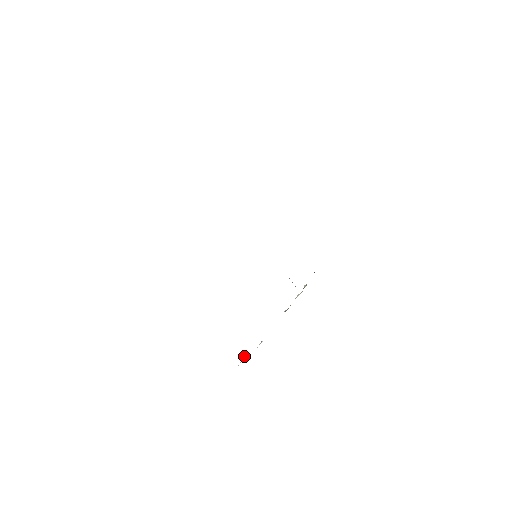
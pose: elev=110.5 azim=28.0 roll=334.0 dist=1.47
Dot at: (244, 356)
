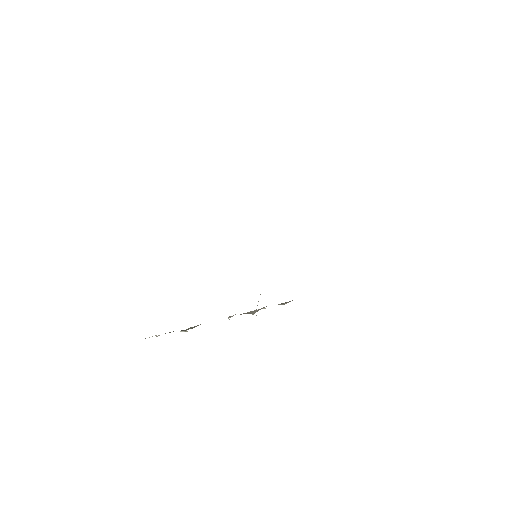
Dot at: occluded
